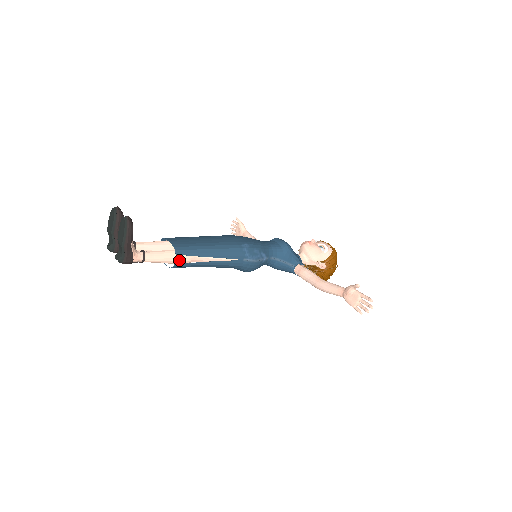
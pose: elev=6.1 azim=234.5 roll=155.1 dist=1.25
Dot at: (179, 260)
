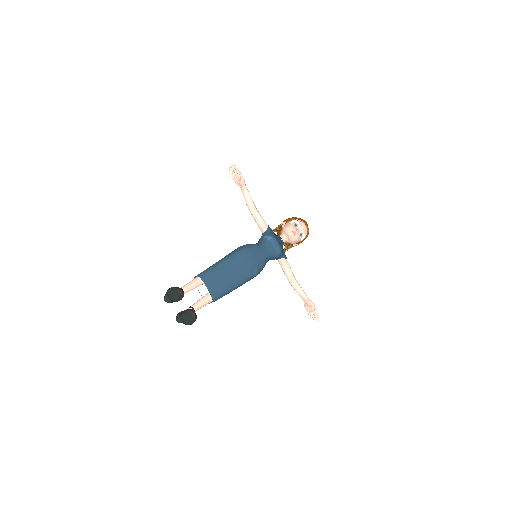
Dot at: occluded
